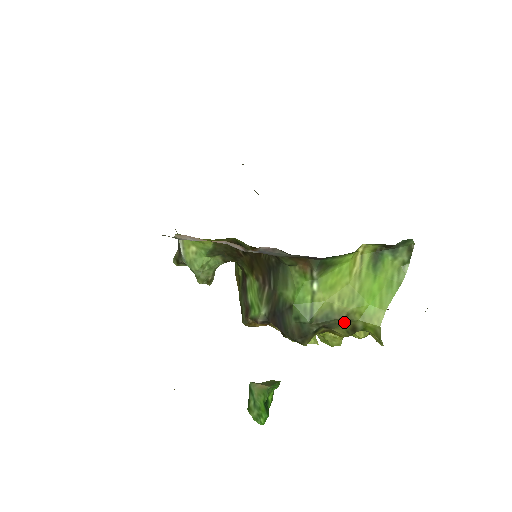
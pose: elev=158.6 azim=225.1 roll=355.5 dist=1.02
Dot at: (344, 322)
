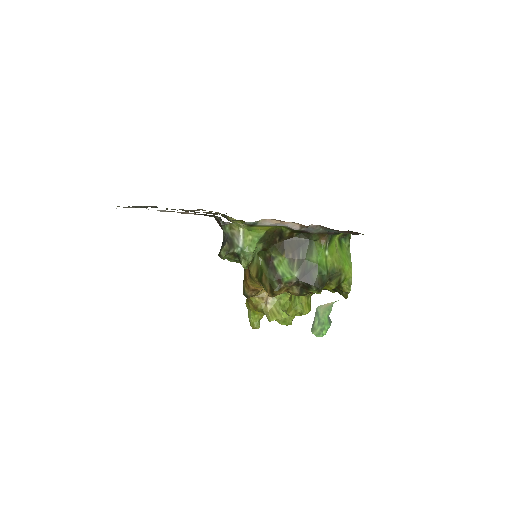
Dot at: (338, 275)
